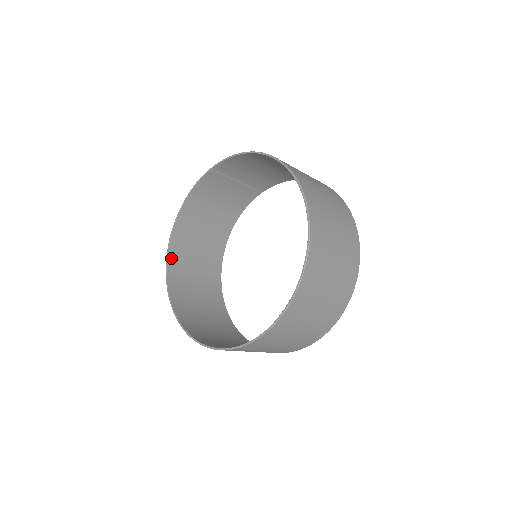
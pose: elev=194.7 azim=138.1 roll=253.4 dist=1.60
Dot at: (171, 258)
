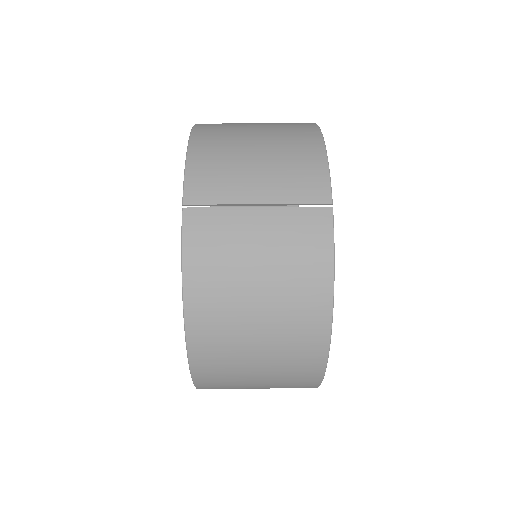
Dot at: occluded
